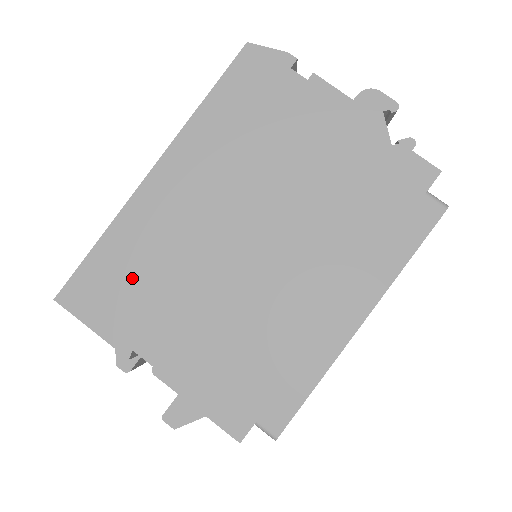
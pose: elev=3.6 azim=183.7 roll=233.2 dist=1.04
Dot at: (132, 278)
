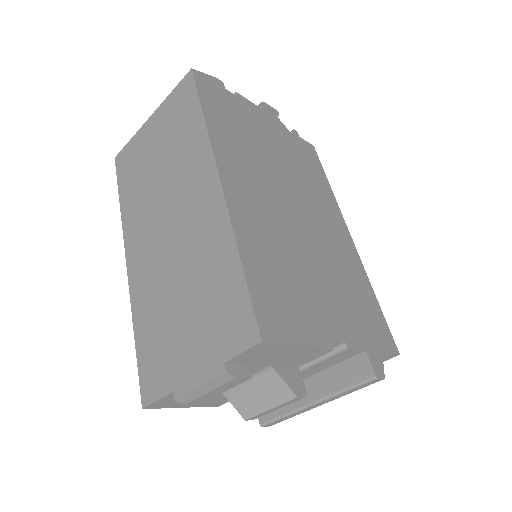
Dot at: (283, 279)
